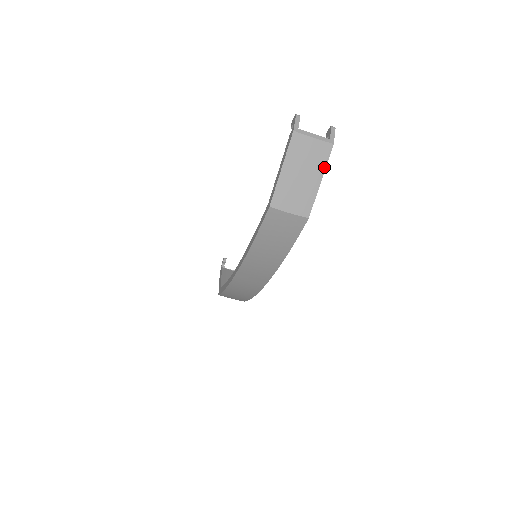
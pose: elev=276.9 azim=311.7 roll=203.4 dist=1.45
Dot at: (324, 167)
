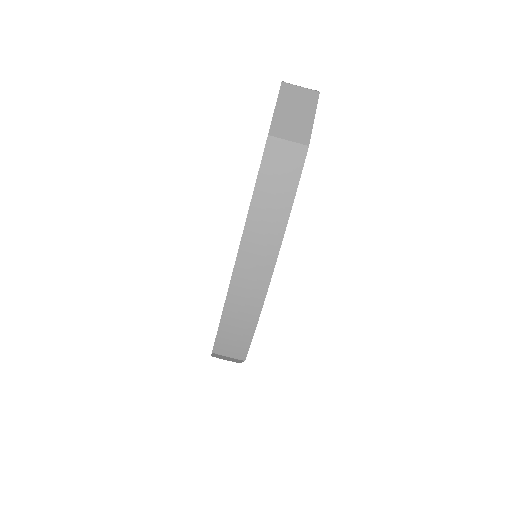
Dot at: (315, 107)
